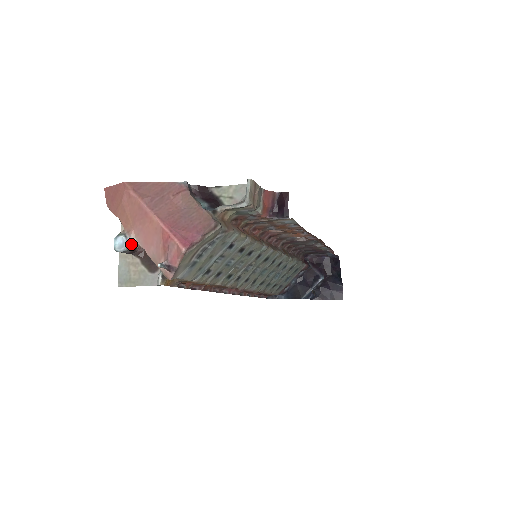
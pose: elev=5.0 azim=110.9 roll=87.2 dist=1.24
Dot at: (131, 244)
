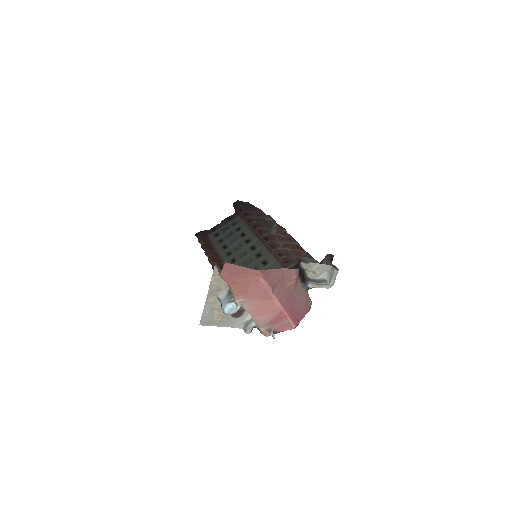
Dot at: (239, 309)
